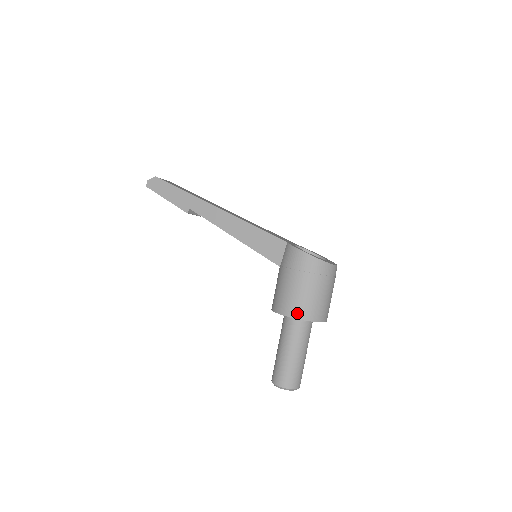
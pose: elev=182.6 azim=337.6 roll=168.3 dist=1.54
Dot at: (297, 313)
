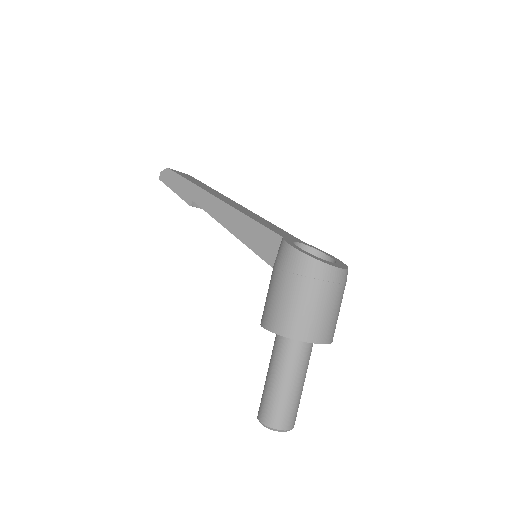
Dot at: (281, 328)
